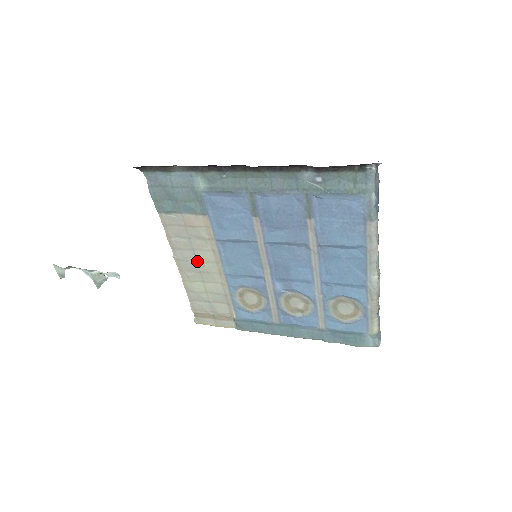
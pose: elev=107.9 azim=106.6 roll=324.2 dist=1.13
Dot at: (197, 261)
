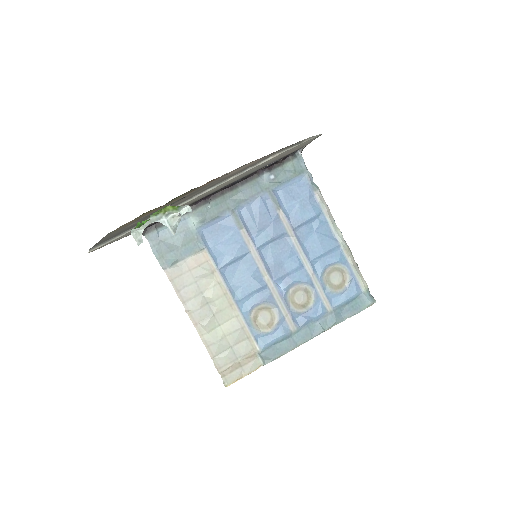
Dot at: (208, 304)
